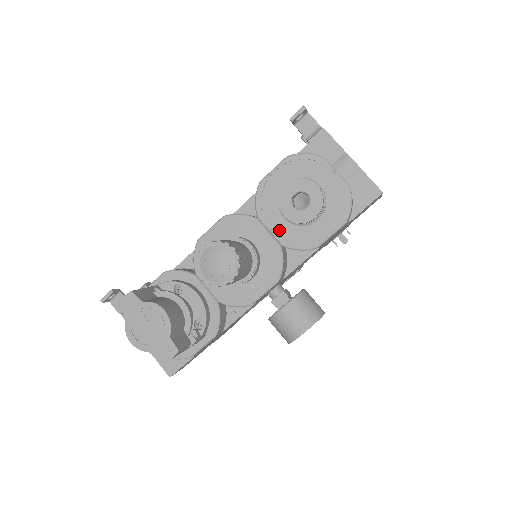
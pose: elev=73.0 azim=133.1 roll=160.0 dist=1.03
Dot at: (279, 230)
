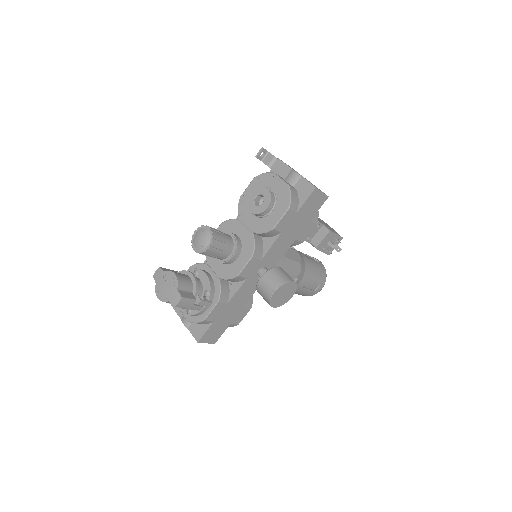
Dot at: (251, 223)
